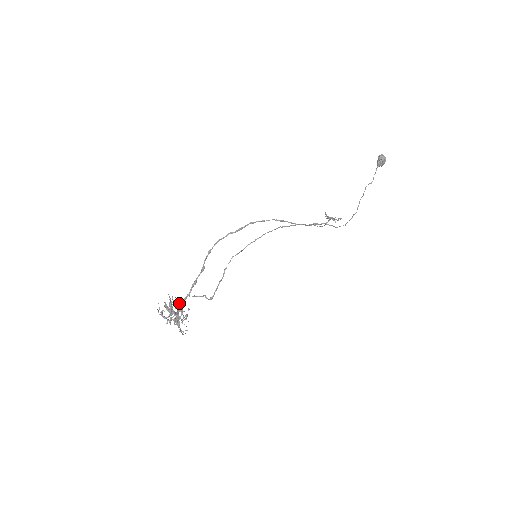
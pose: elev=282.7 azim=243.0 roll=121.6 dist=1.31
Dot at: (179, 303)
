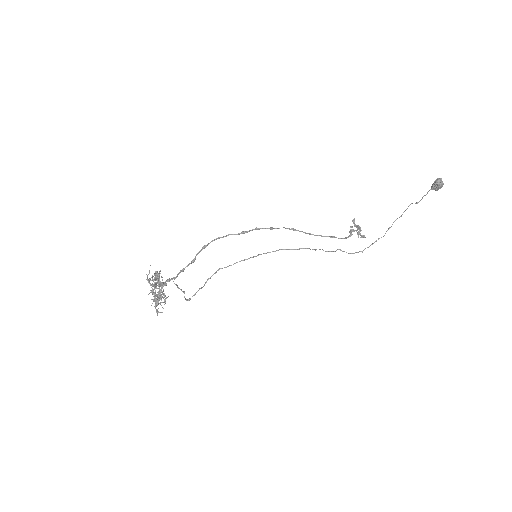
Dot at: (165, 281)
